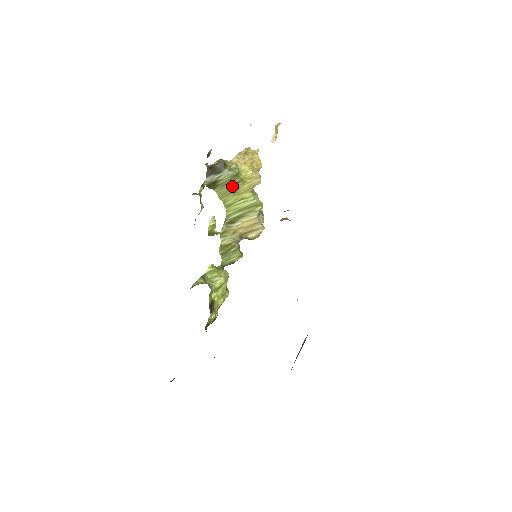
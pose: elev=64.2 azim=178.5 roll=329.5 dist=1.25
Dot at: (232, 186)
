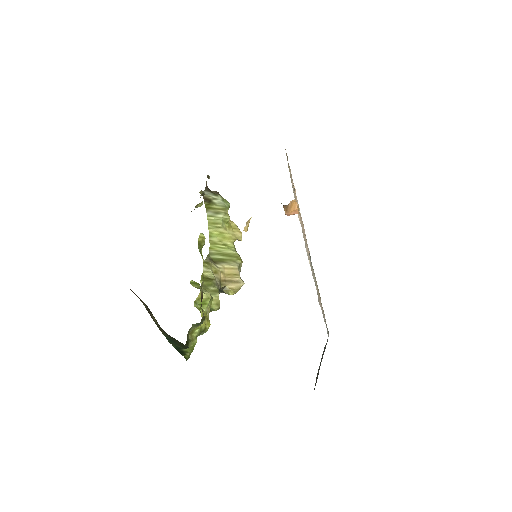
Dot at: (221, 220)
